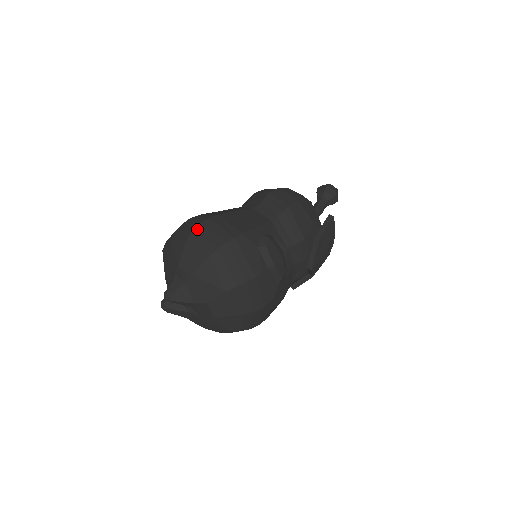
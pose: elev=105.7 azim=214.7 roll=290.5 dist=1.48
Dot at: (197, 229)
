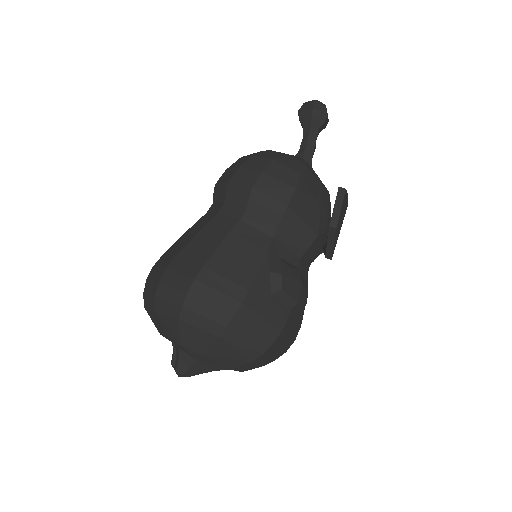
Dot at: (187, 303)
